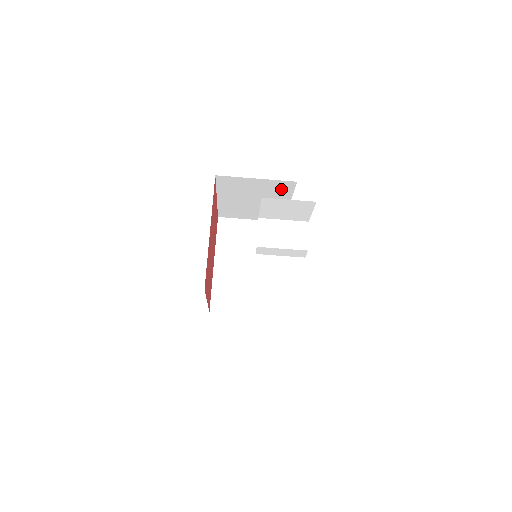
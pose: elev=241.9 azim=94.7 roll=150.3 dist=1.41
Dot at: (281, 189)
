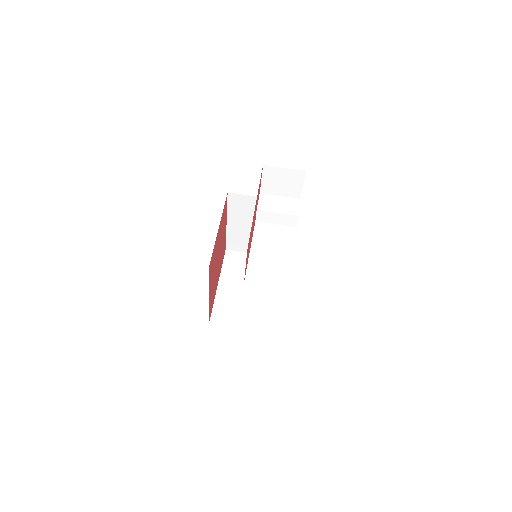
Dot at: occluded
